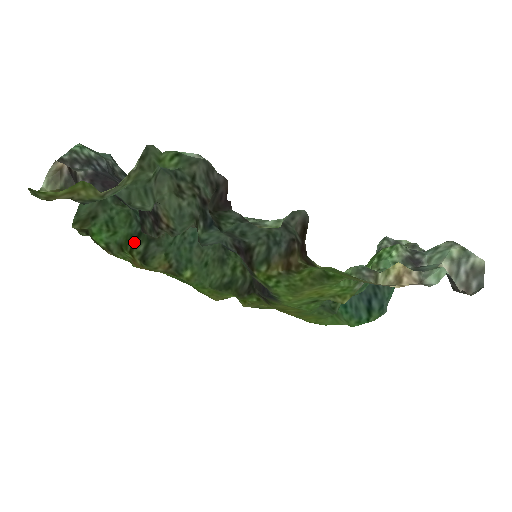
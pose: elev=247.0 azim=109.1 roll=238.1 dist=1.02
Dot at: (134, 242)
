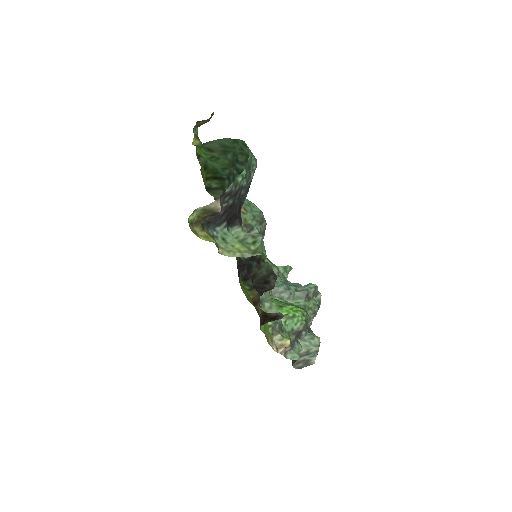
Dot at: (215, 178)
